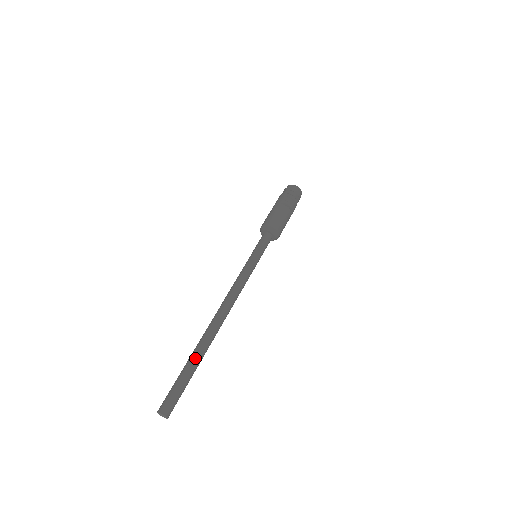
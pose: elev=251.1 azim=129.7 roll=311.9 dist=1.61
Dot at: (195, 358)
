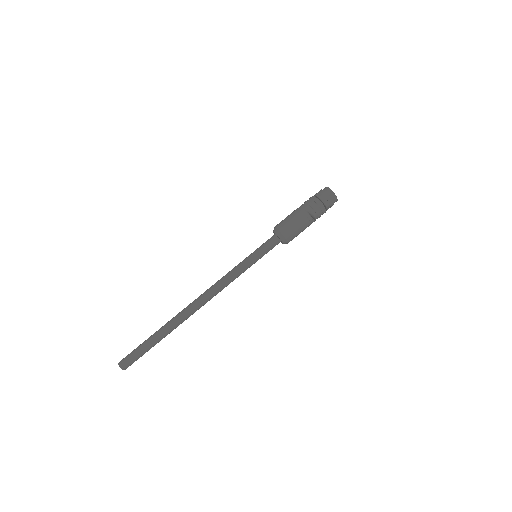
Dot at: (162, 335)
